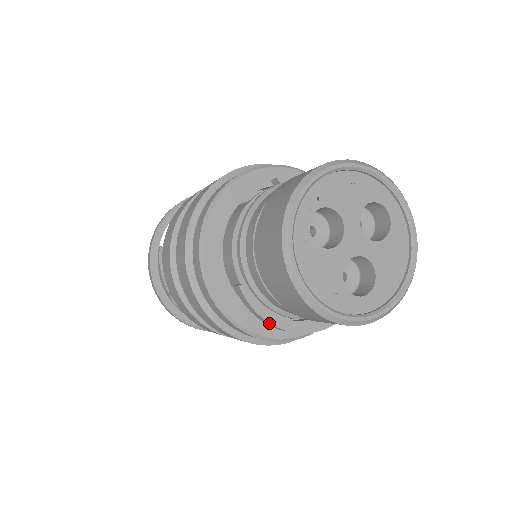
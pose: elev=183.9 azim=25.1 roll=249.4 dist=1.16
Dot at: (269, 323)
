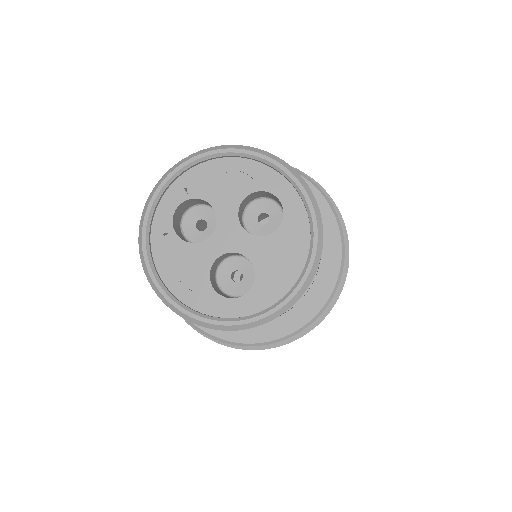
Dot at: occluded
